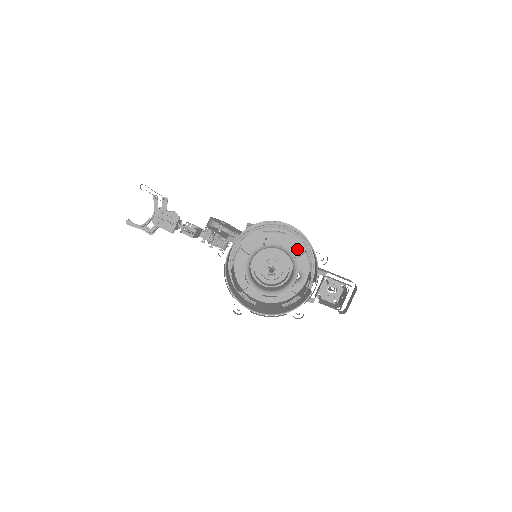
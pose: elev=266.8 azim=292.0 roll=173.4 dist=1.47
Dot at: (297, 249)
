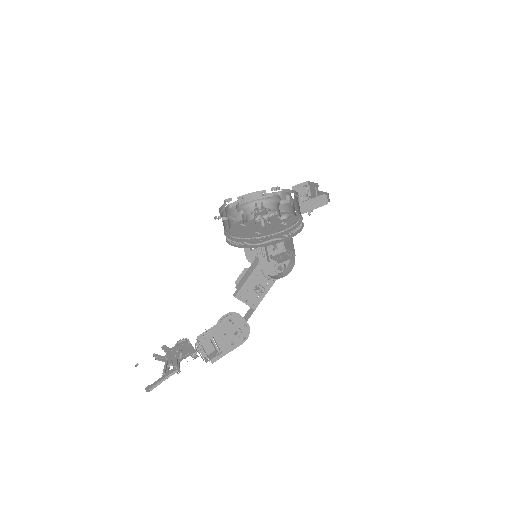
Dot at: occluded
